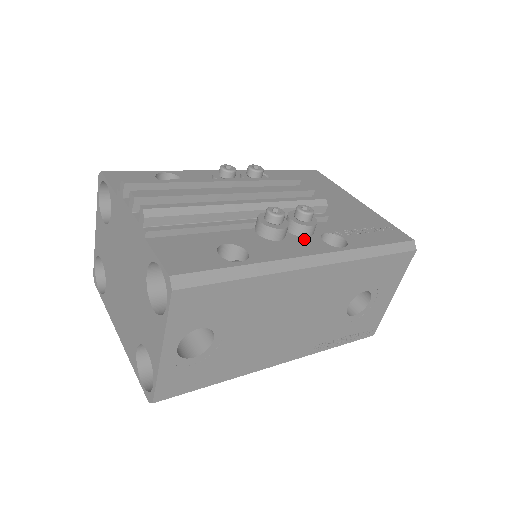
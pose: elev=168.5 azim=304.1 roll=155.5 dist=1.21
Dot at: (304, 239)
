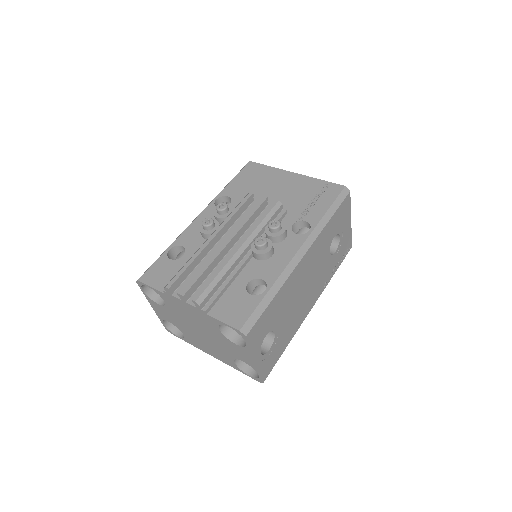
Dot at: (285, 242)
